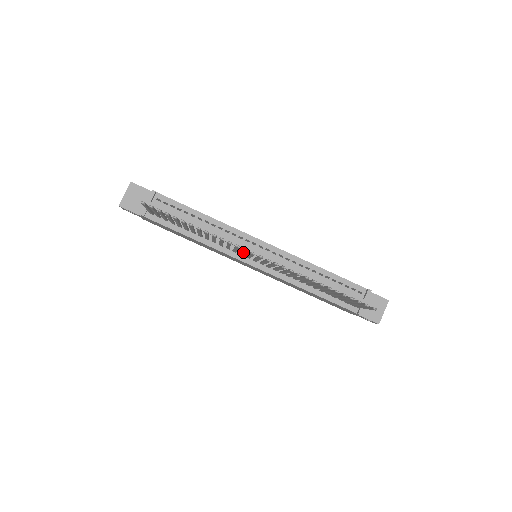
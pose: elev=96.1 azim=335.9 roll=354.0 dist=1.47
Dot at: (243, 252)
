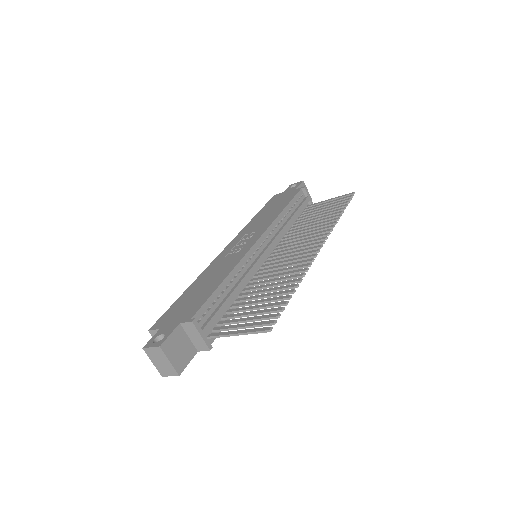
Dot at: (295, 261)
